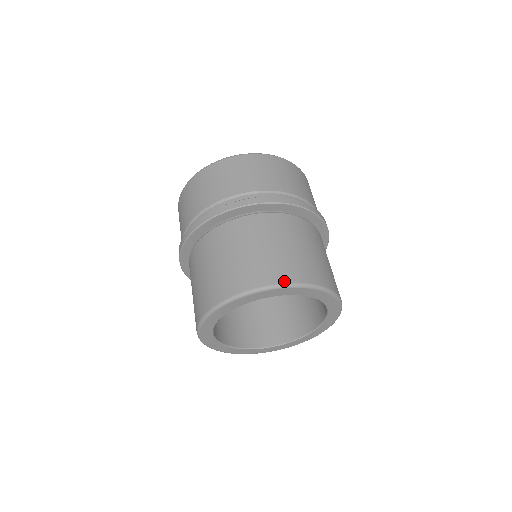
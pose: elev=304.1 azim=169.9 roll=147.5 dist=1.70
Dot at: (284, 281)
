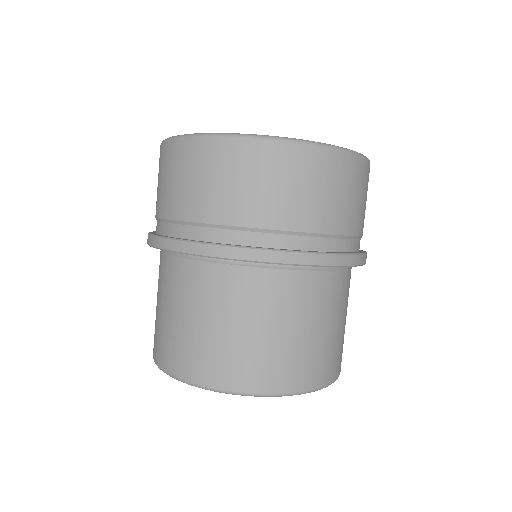
Dot at: (328, 382)
